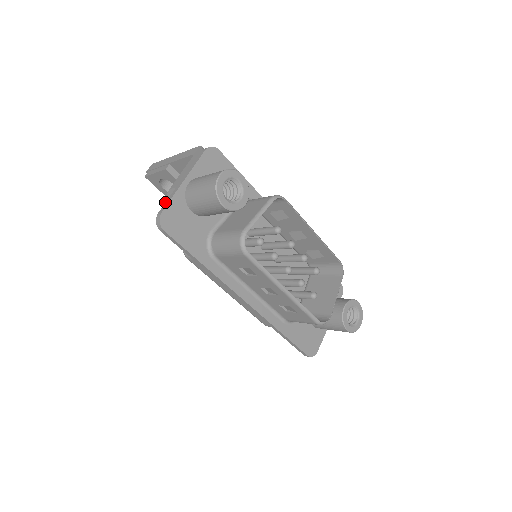
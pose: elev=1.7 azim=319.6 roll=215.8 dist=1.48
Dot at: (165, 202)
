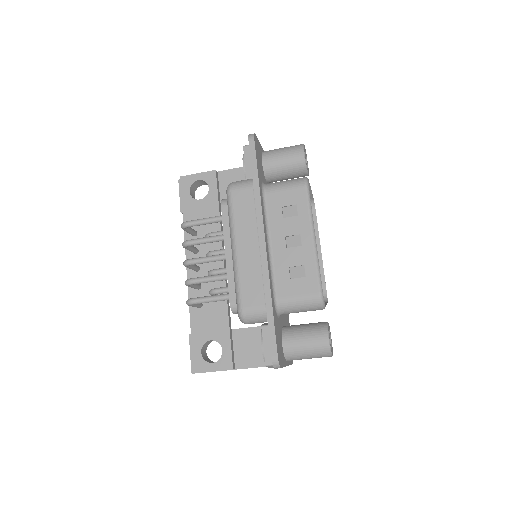
Dot at: occluded
